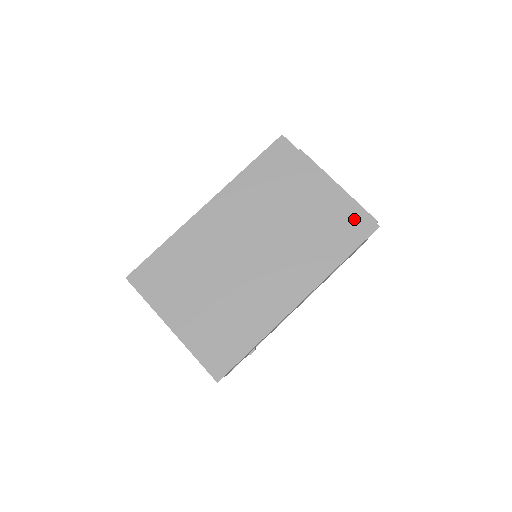
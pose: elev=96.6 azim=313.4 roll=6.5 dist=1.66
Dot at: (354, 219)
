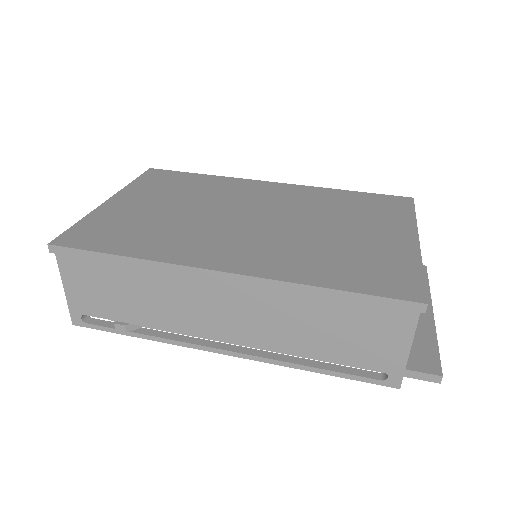
Dot at: (400, 276)
